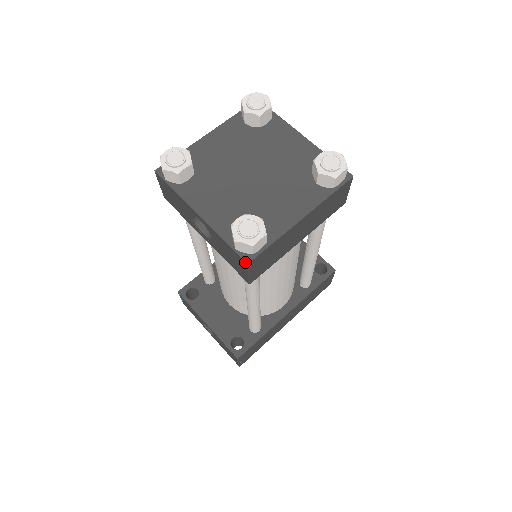
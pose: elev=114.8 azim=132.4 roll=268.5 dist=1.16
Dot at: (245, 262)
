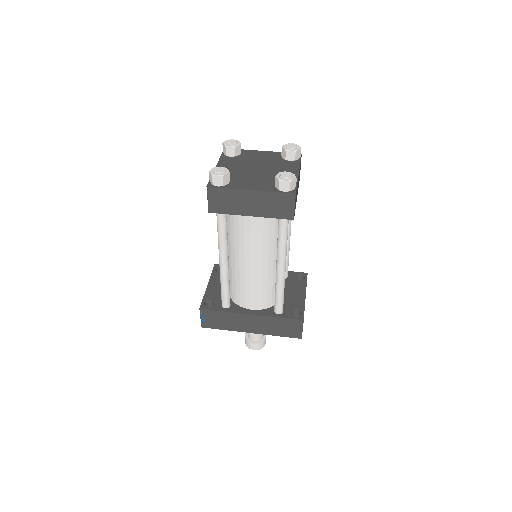
Dot at: (207, 186)
